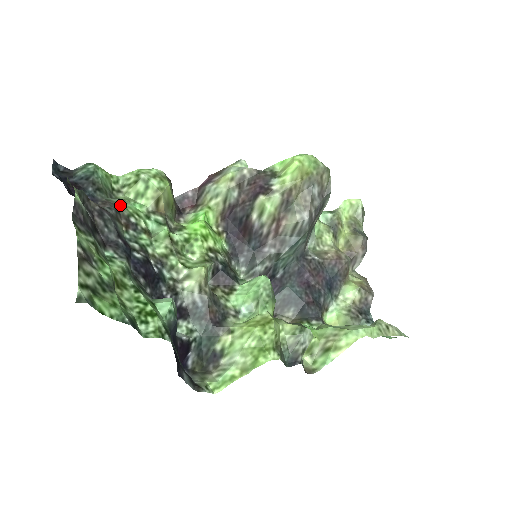
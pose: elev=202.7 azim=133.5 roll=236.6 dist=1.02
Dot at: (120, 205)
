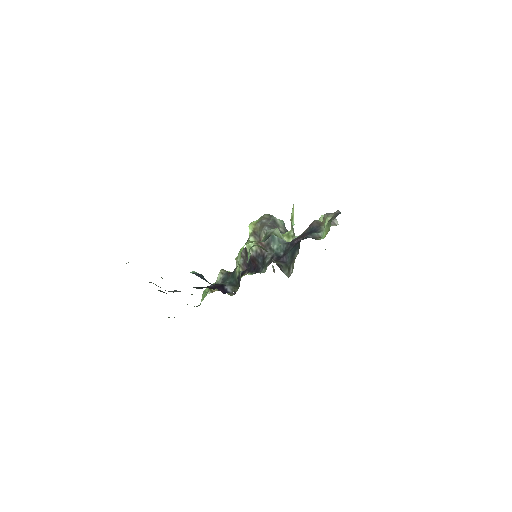
Dot at: occluded
